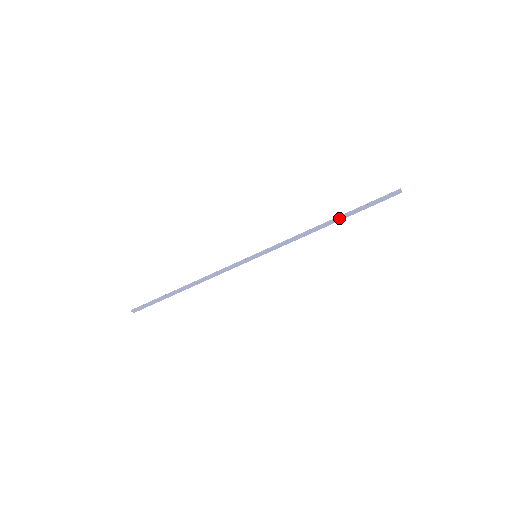
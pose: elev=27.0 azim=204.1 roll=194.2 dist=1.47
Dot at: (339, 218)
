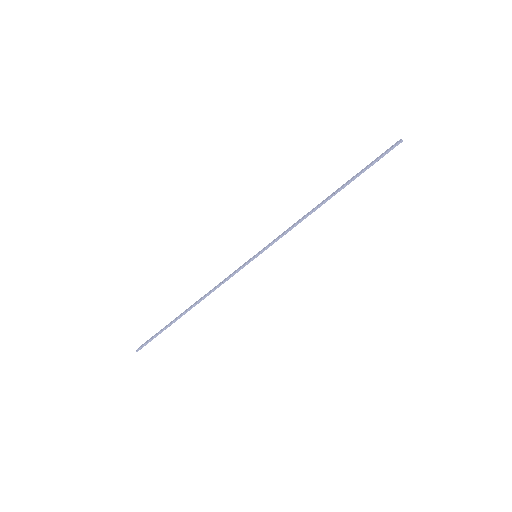
Dot at: (339, 191)
